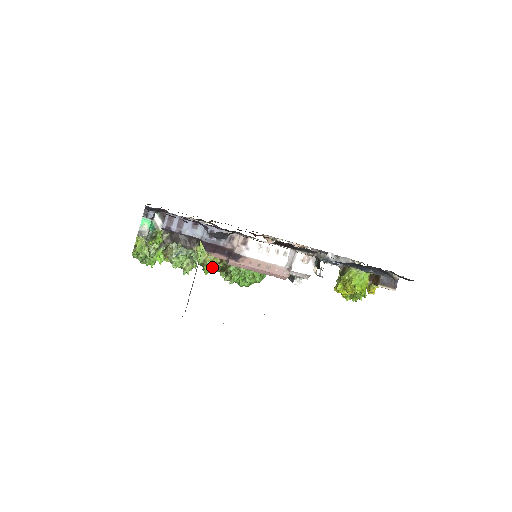
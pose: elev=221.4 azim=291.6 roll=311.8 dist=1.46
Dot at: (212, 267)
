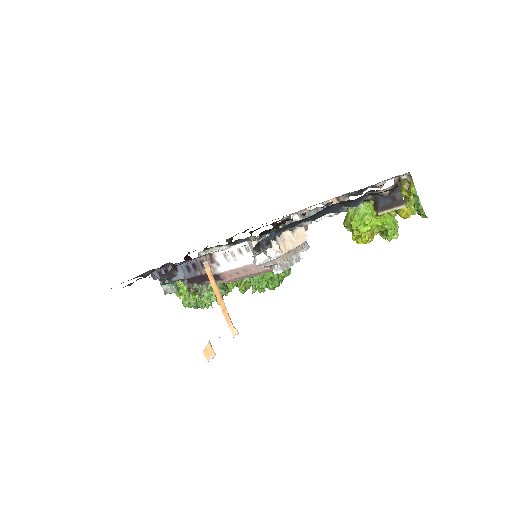
Dot at: (239, 285)
